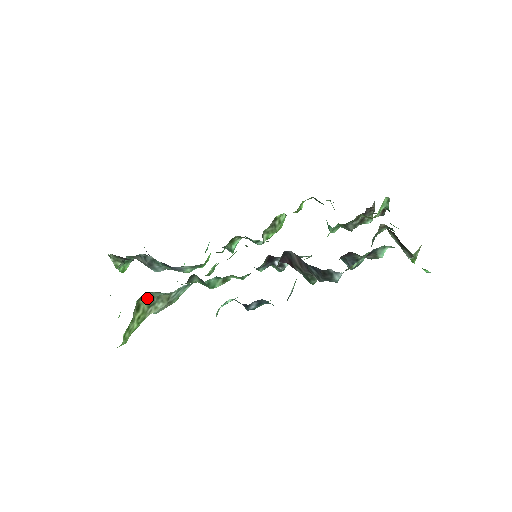
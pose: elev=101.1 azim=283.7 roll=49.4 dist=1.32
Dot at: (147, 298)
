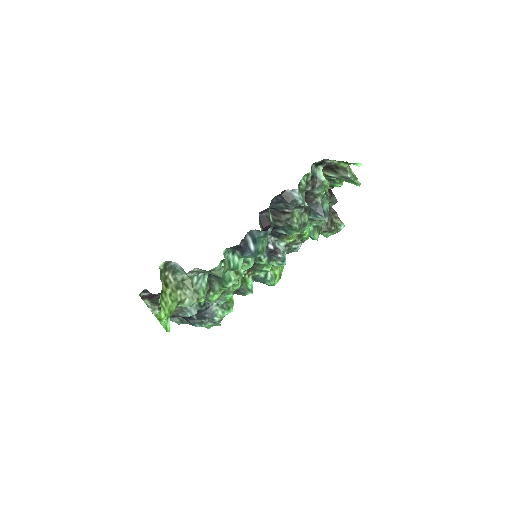
Dot at: (172, 281)
